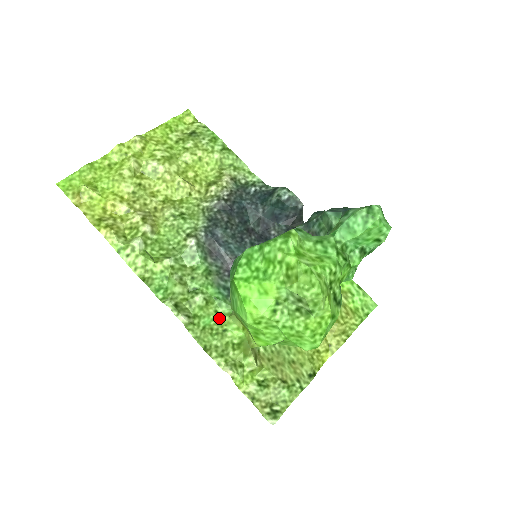
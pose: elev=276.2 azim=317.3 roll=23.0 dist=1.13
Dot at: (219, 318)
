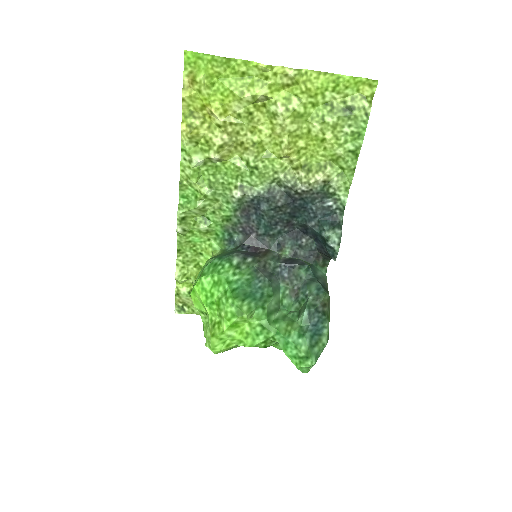
Dot at: (206, 244)
